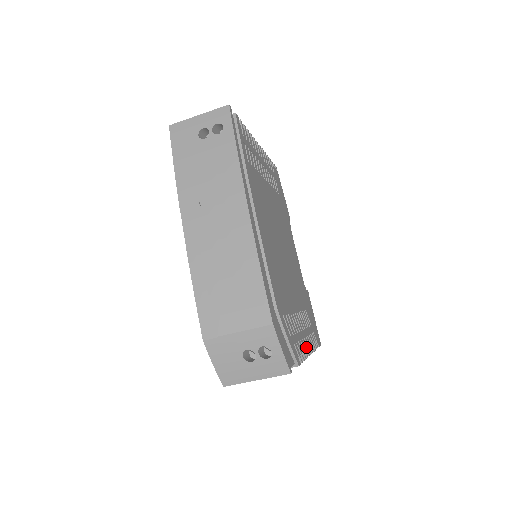
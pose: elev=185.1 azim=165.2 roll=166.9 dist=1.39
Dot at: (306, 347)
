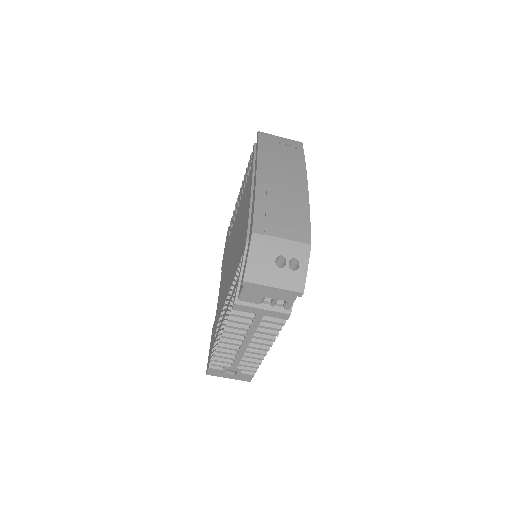
Dot at: occluded
